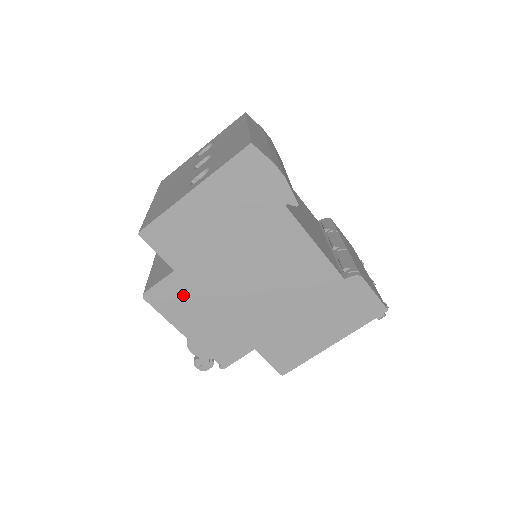
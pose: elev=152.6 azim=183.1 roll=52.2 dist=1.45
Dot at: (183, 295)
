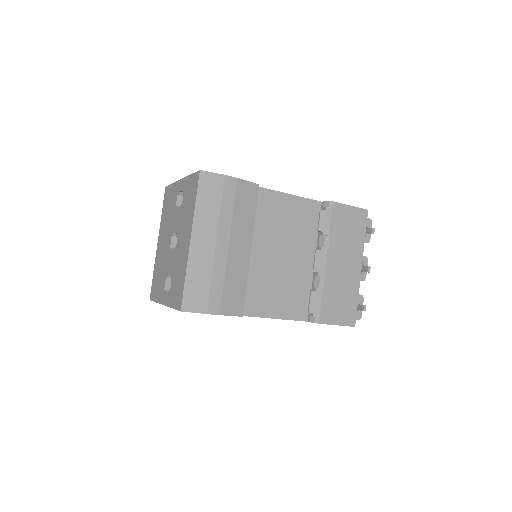
Dot at: occluded
